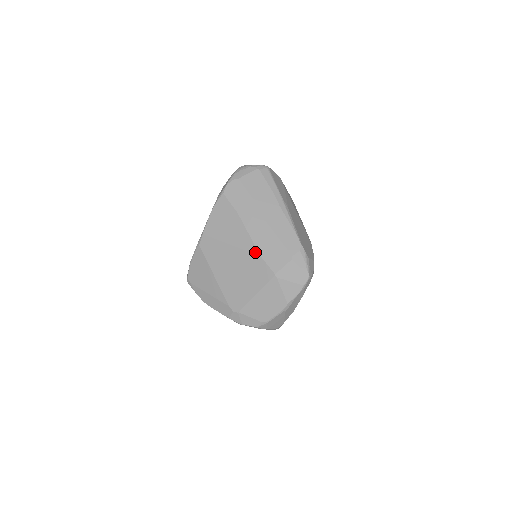
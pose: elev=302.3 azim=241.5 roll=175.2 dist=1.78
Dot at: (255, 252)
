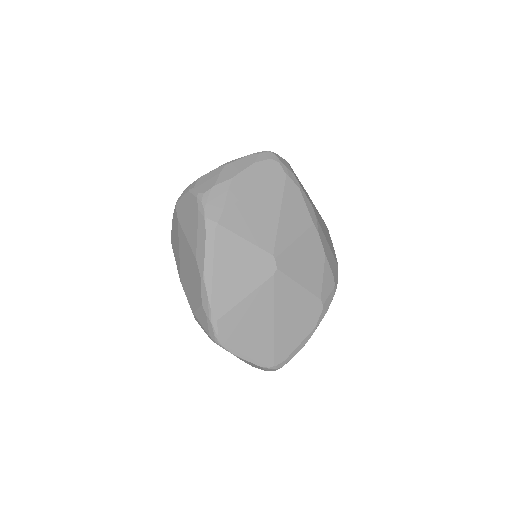
Dot at: occluded
